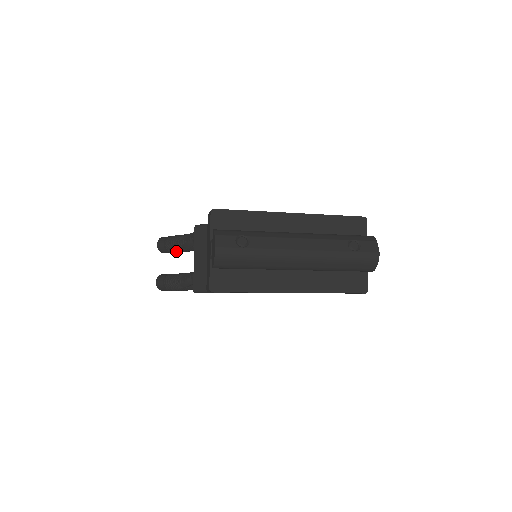
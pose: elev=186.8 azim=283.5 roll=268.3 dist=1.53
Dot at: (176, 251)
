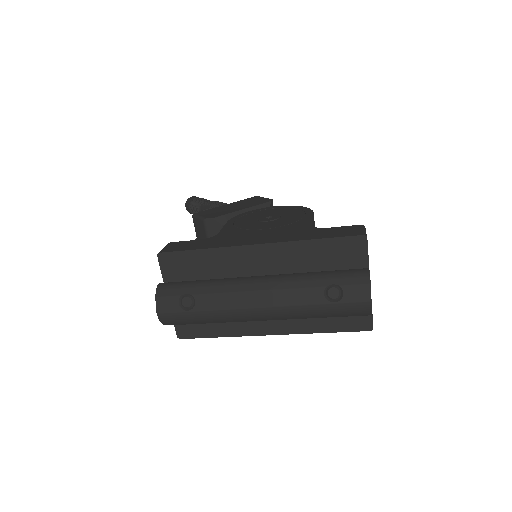
Dot at: occluded
